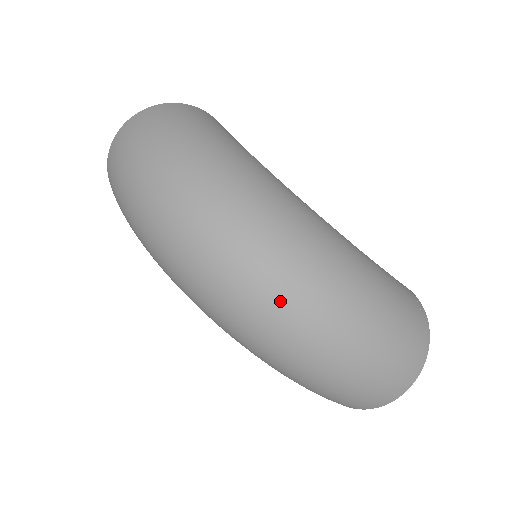
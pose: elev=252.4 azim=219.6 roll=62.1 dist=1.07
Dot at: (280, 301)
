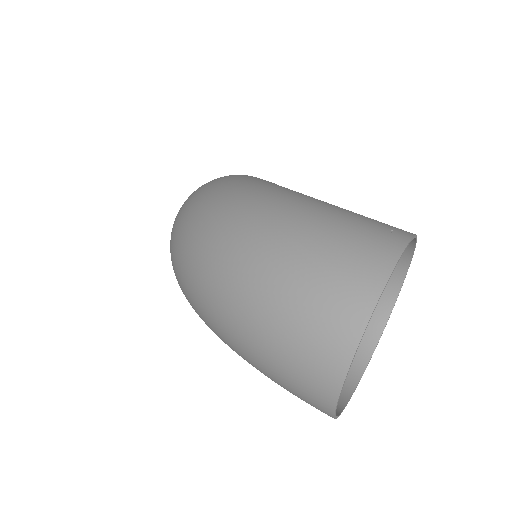
Dot at: (191, 243)
